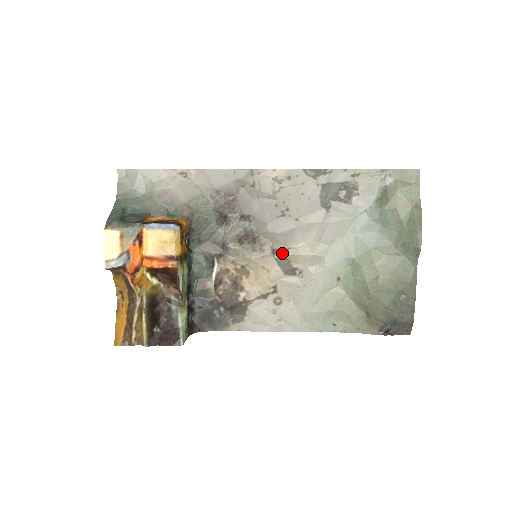
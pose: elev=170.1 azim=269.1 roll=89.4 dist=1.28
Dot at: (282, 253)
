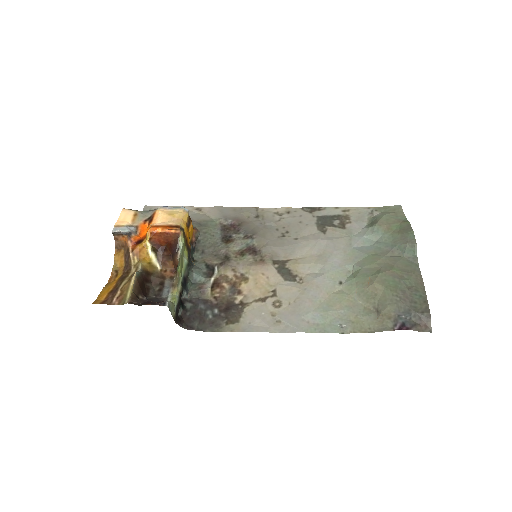
Dot at: (282, 263)
